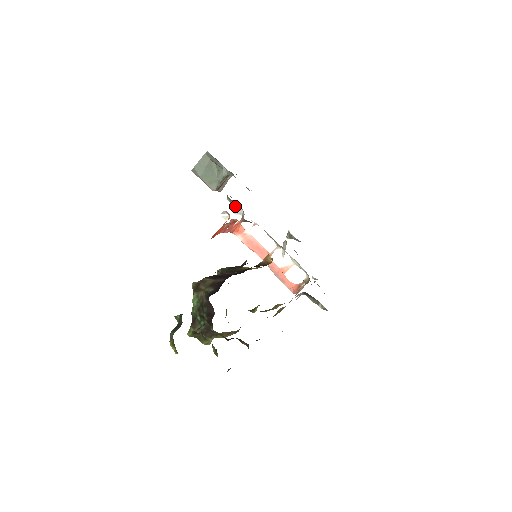
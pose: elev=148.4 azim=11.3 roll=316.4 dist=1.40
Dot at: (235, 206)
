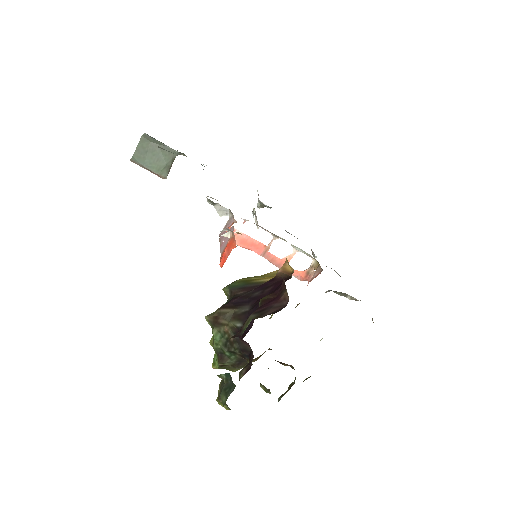
Dot at: (219, 208)
